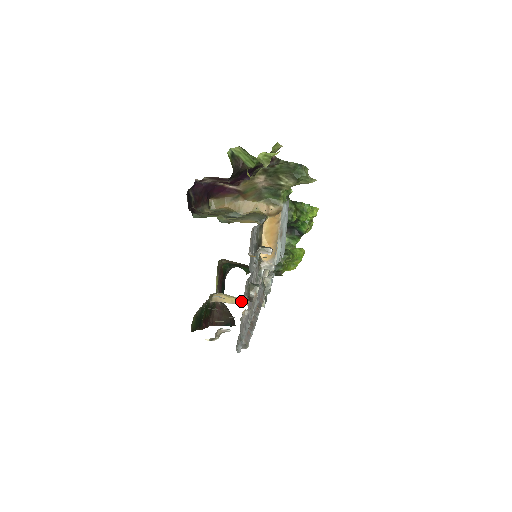
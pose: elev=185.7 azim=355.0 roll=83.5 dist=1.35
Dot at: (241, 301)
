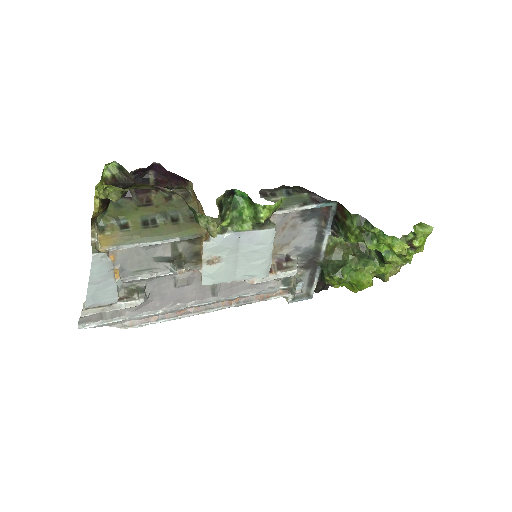
Dot at: occluded
